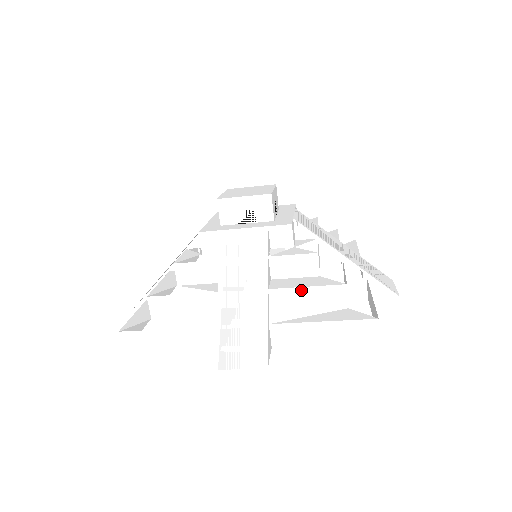
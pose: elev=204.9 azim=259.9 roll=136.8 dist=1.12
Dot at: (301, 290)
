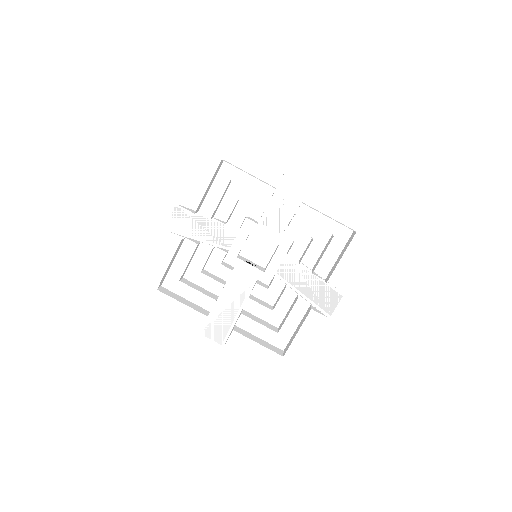
Dot at: occluded
